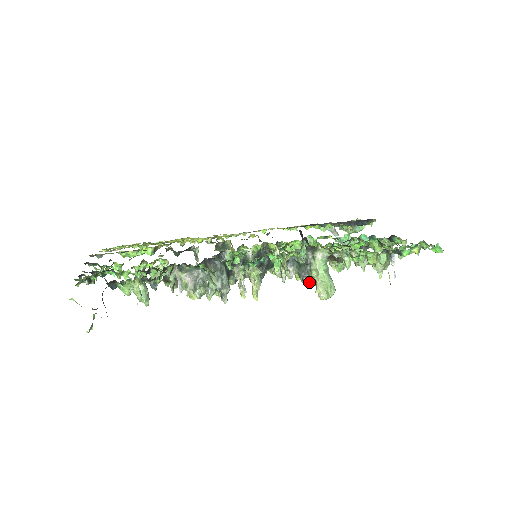
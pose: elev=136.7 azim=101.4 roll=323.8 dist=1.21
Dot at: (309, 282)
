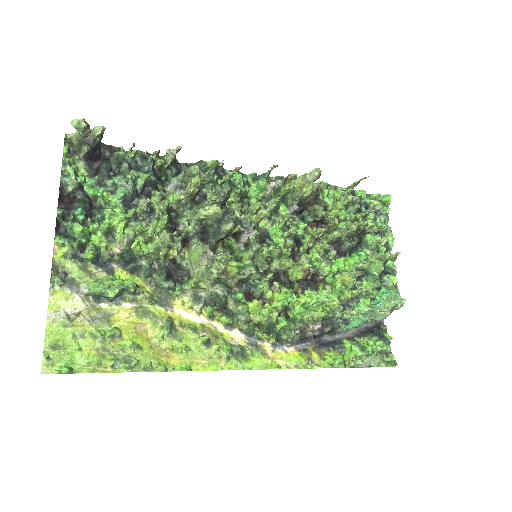
Dot at: (296, 177)
